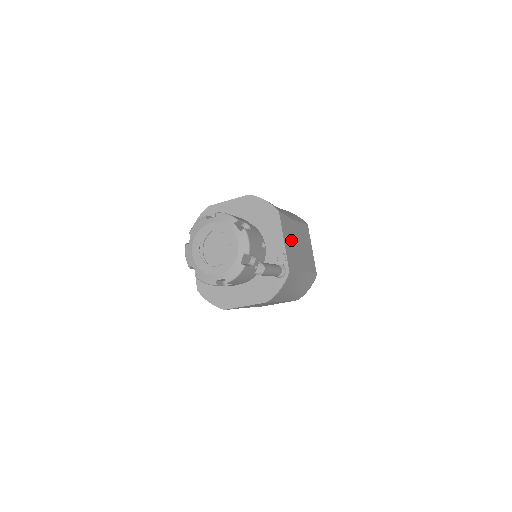
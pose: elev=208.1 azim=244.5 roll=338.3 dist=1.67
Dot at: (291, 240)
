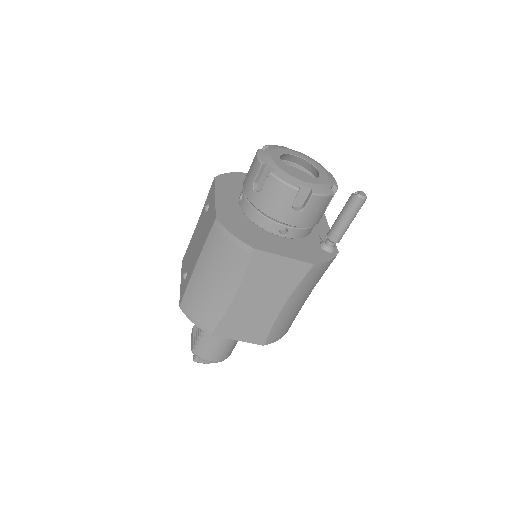
Dot at: occluded
